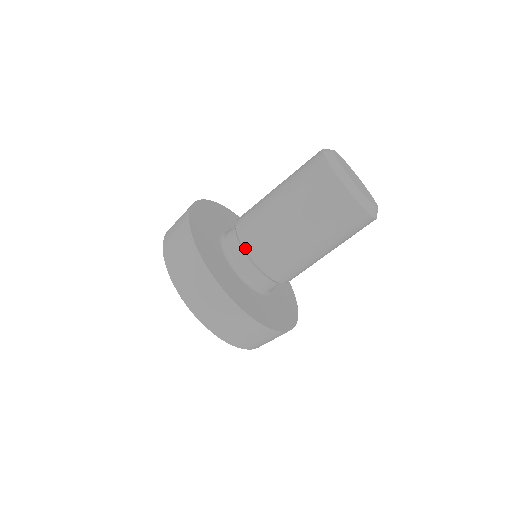
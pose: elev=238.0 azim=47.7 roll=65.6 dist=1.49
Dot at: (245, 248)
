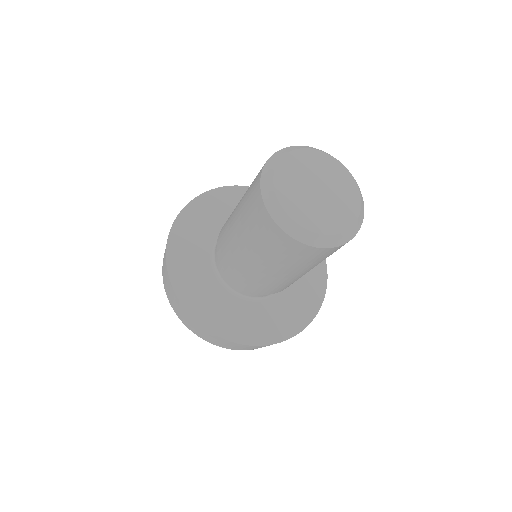
Dot at: occluded
